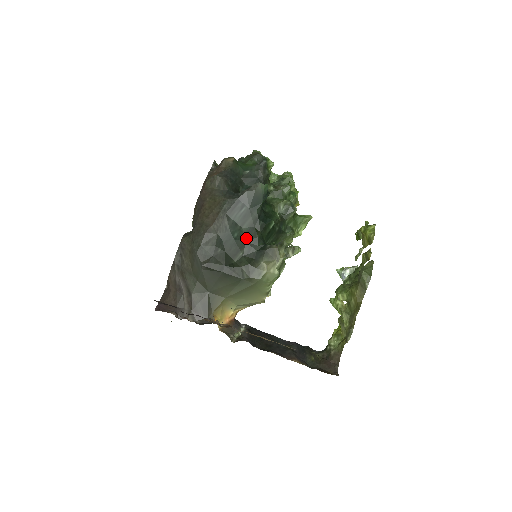
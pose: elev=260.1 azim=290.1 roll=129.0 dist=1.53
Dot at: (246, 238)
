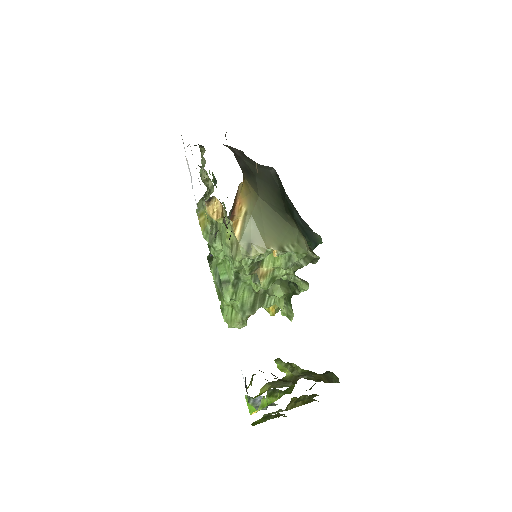
Dot at: occluded
